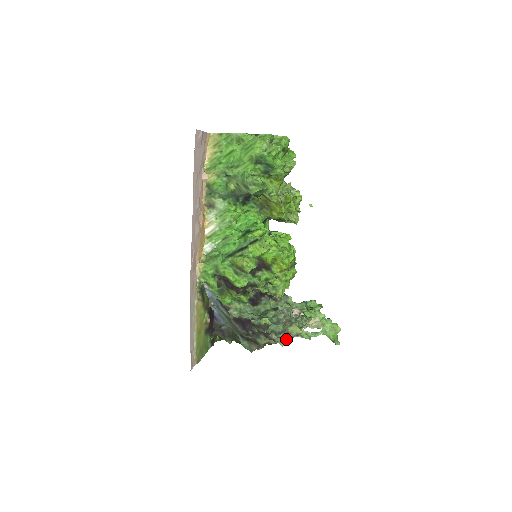
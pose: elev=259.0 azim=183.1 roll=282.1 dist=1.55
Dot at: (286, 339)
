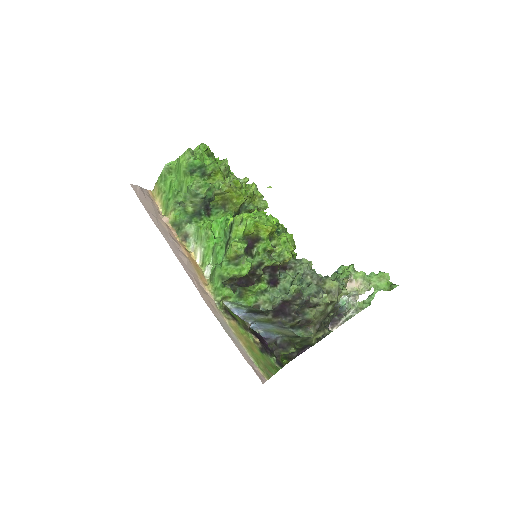
Dot at: (331, 299)
